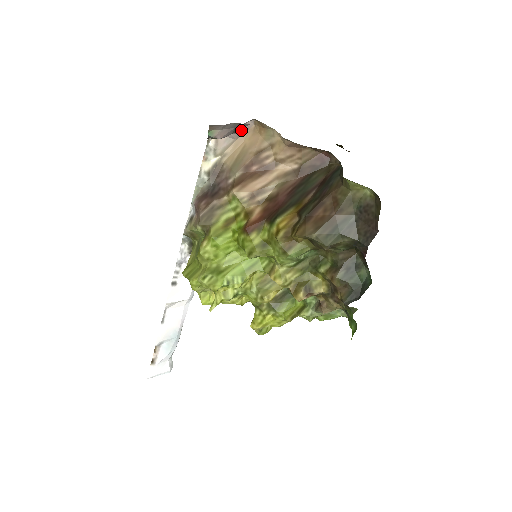
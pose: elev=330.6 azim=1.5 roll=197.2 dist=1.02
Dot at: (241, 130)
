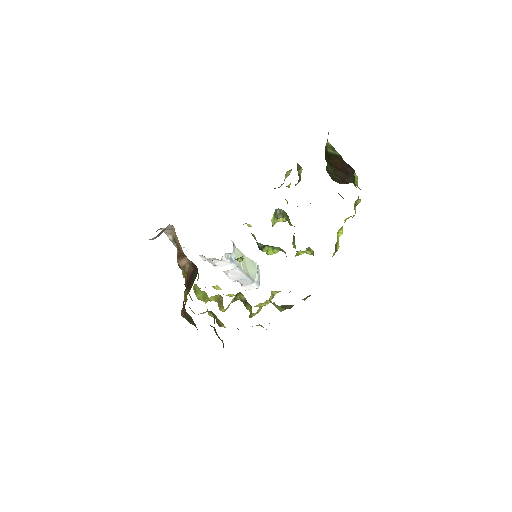
Dot at: (169, 227)
